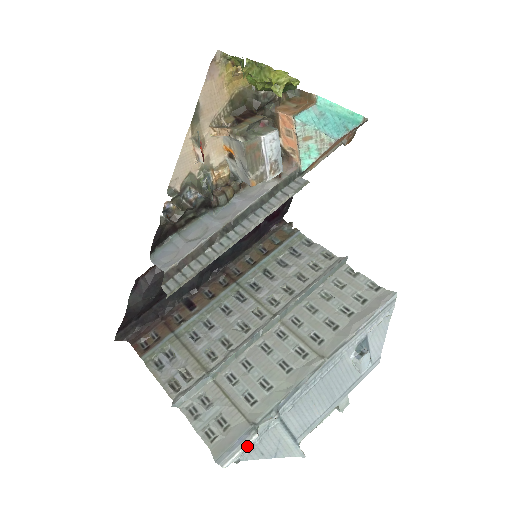
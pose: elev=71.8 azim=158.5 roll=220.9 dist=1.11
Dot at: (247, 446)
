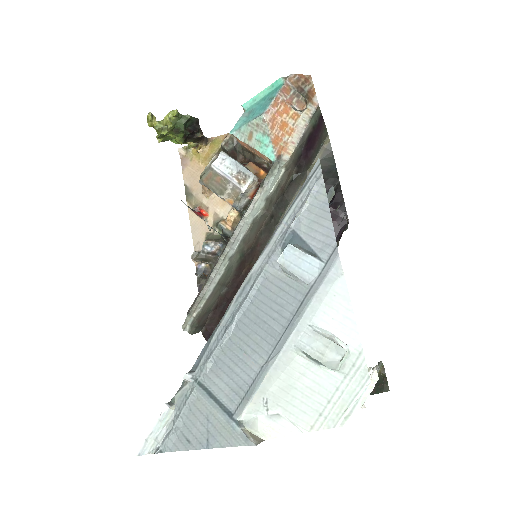
Dot at: (159, 424)
